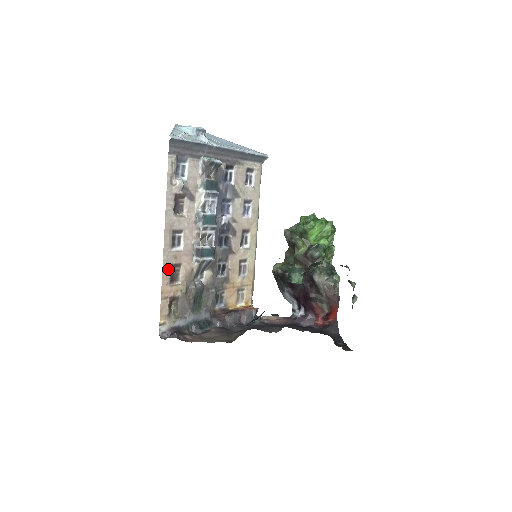
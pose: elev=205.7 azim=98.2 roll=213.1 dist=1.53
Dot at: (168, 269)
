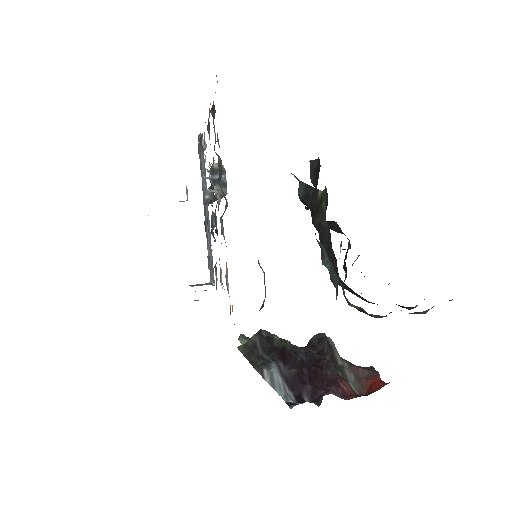
Dot at: occluded
